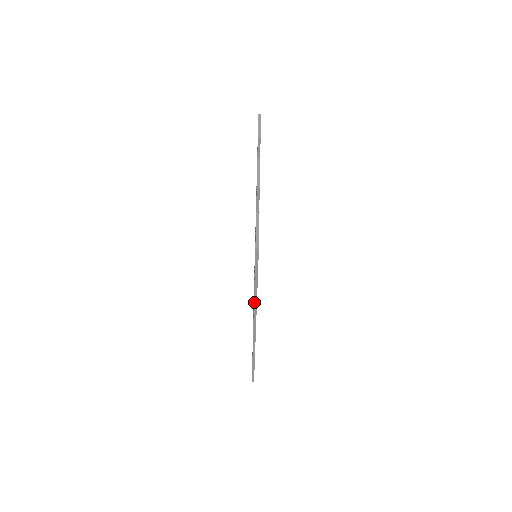
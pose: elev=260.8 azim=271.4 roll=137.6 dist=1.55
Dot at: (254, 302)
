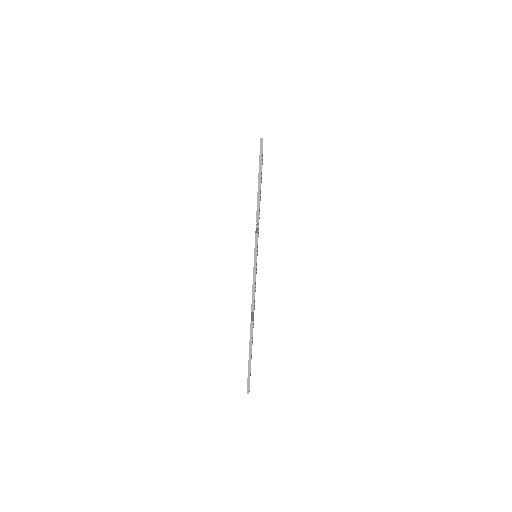
Dot at: (256, 220)
